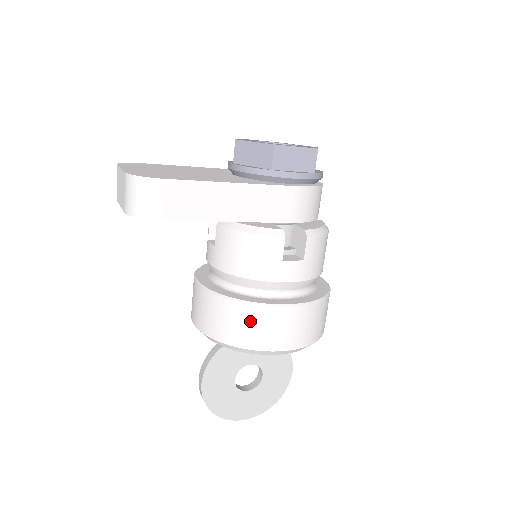
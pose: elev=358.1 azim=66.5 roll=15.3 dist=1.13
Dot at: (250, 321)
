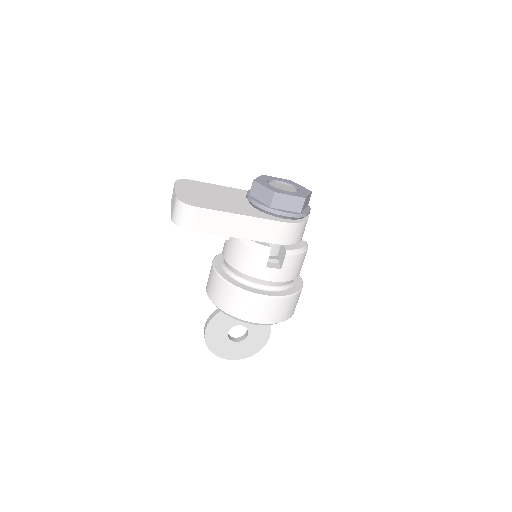
Dot at: (238, 300)
